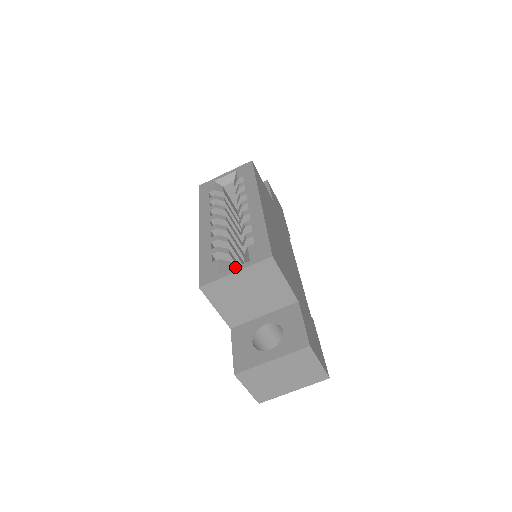
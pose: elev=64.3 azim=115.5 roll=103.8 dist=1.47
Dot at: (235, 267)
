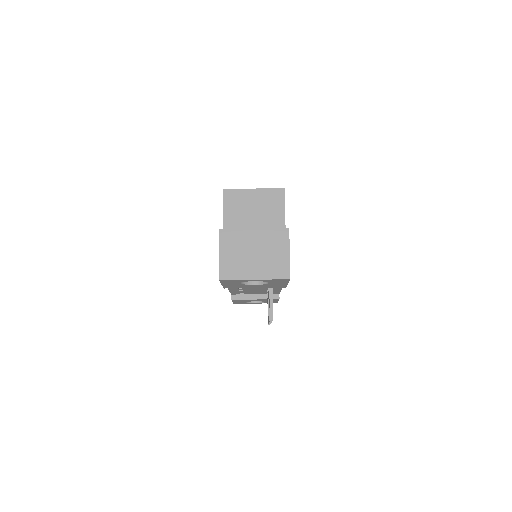
Dot at: (254, 190)
